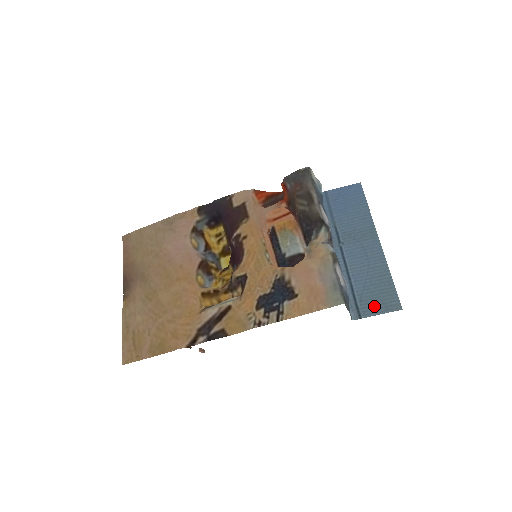
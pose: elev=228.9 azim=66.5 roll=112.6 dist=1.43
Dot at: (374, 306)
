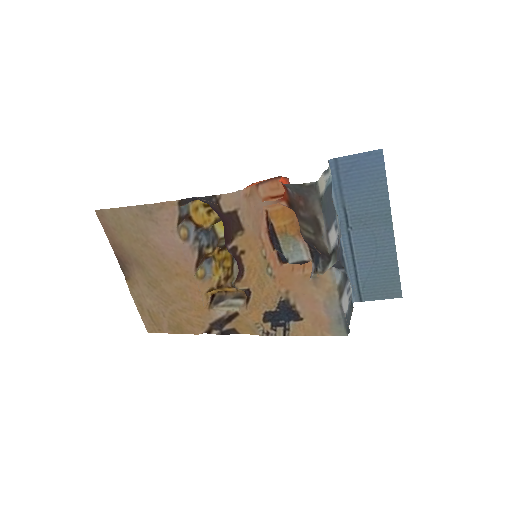
Dot at: (376, 293)
